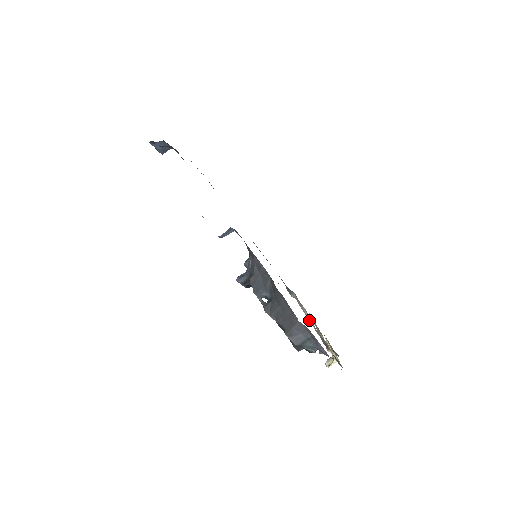
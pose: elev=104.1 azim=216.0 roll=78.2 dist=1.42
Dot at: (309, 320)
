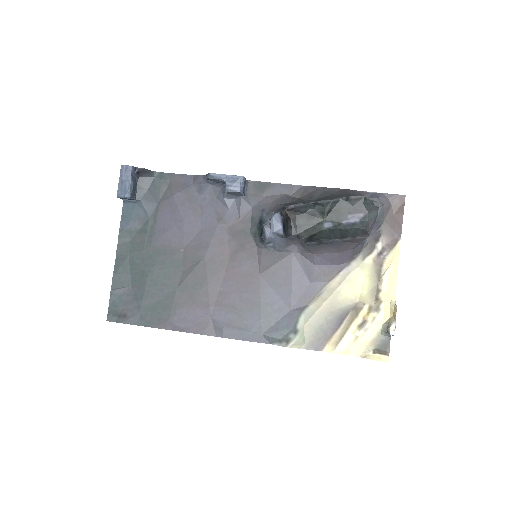
Dot at: (341, 281)
